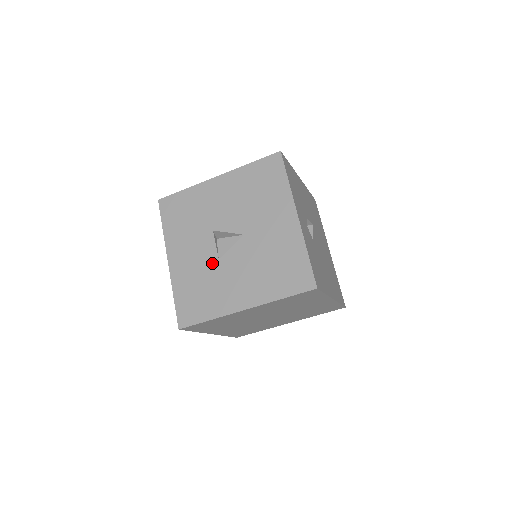
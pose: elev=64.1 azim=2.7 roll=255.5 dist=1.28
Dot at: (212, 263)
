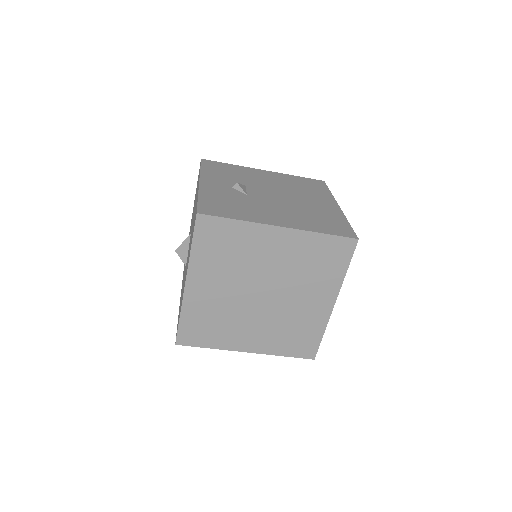
Dot at: occluded
